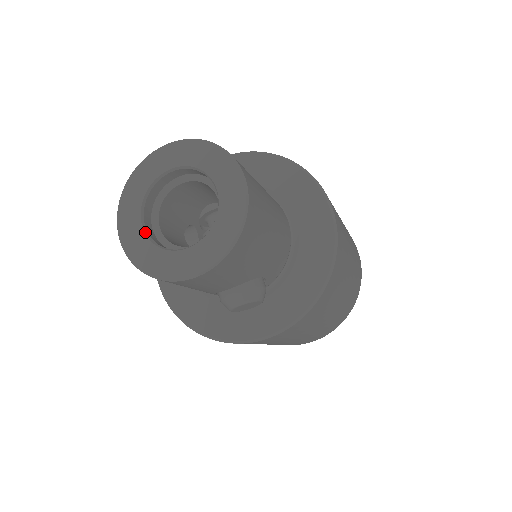
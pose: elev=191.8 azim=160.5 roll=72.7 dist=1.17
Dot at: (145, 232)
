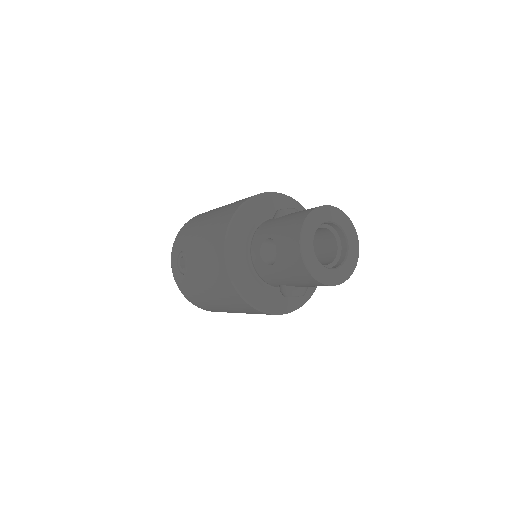
Dot at: occluded
